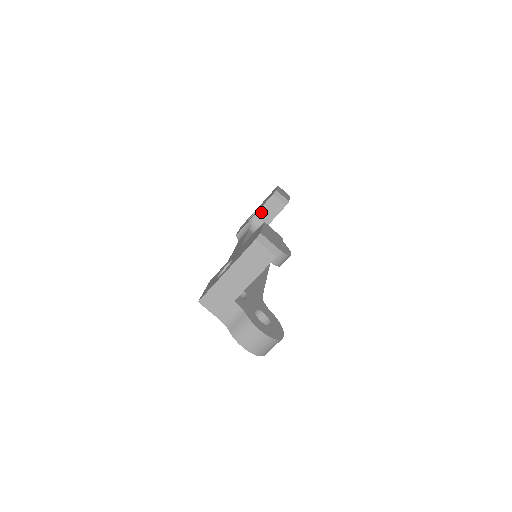
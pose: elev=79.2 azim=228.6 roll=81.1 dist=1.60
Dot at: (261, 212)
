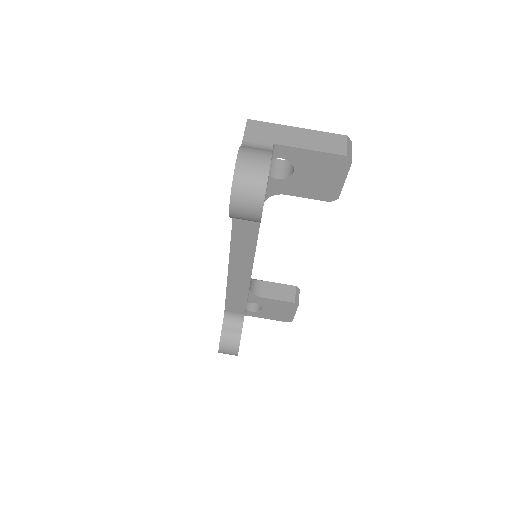
Dot at: (271, 285)
